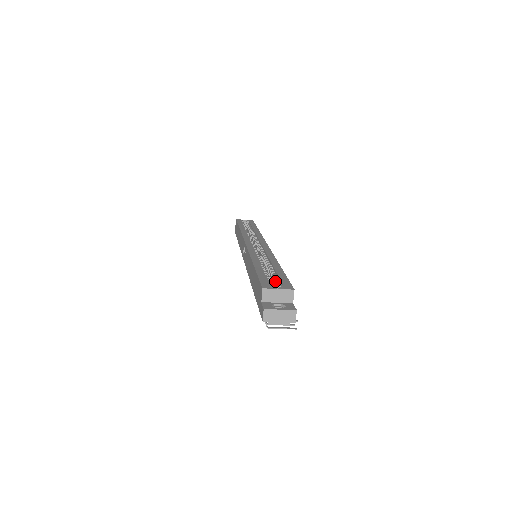
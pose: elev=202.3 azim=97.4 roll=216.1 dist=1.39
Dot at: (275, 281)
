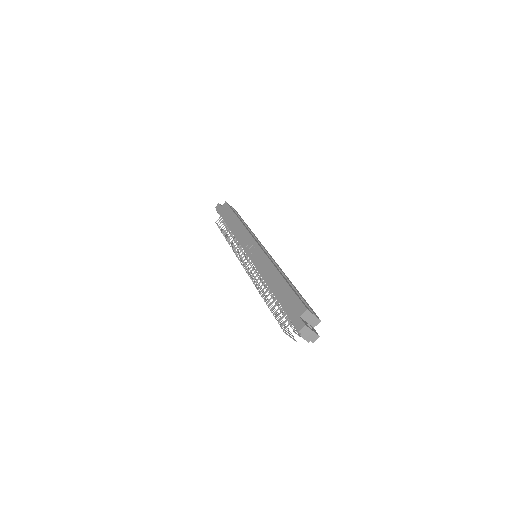
Dot at: occluded
